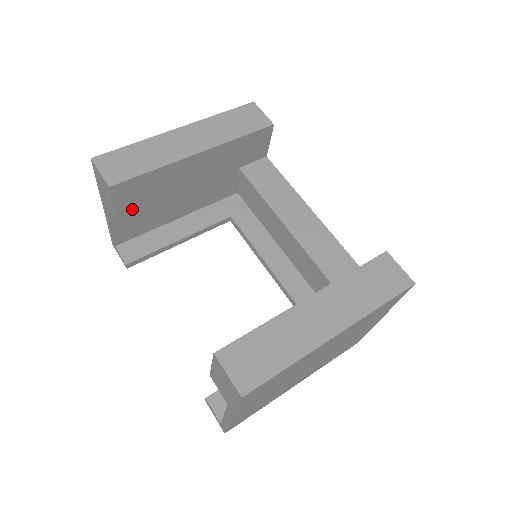
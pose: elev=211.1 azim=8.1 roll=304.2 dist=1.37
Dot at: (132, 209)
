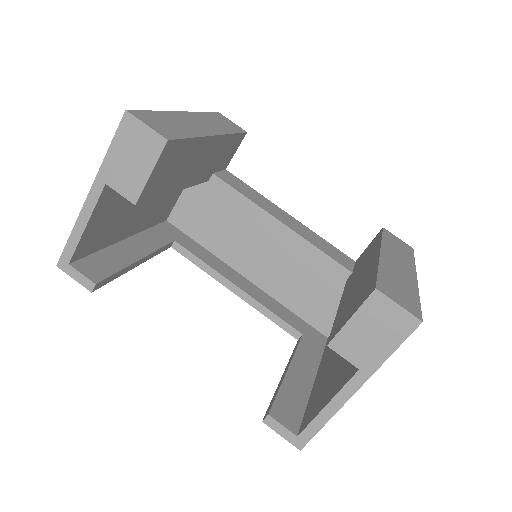
Dot at: (154, 187)
